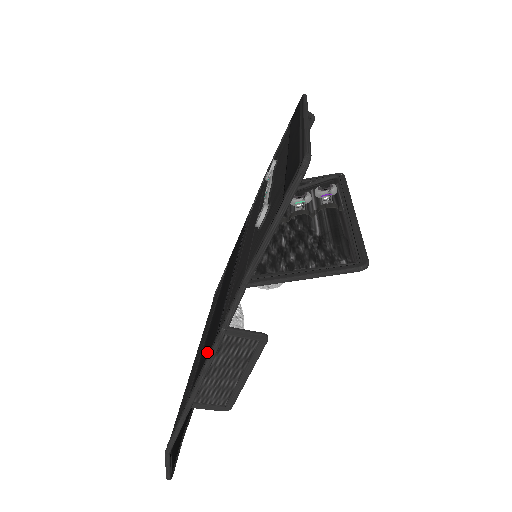
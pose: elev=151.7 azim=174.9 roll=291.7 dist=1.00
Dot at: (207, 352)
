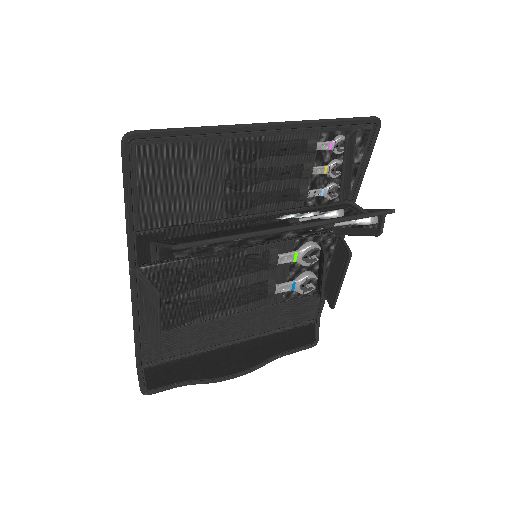
Dot at: occluded
